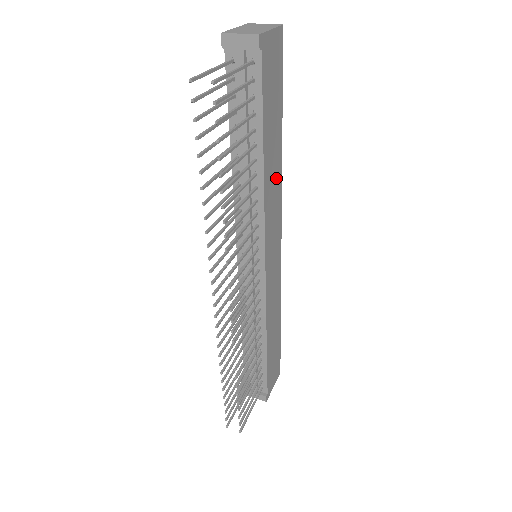
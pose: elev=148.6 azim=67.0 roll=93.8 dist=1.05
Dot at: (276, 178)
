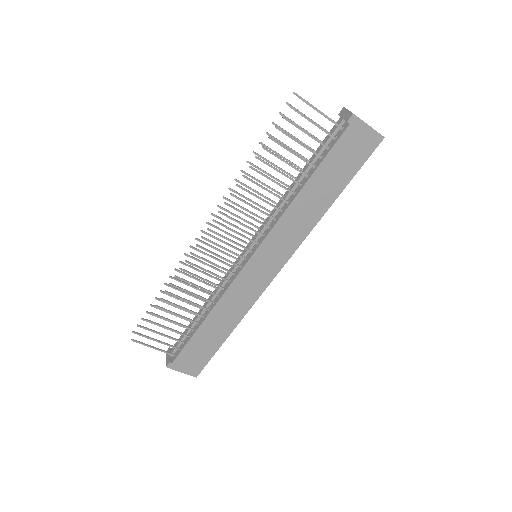
Dot at: (307, 219)
